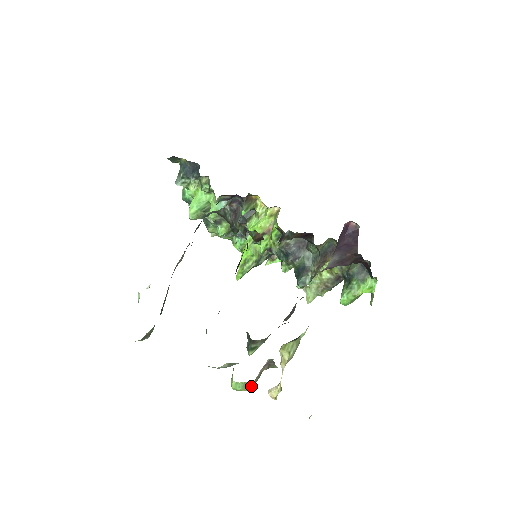
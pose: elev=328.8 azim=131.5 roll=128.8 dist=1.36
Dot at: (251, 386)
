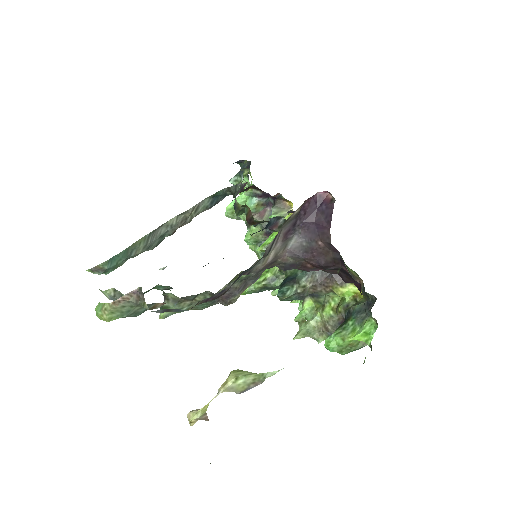
Dot at: (109, 313)
